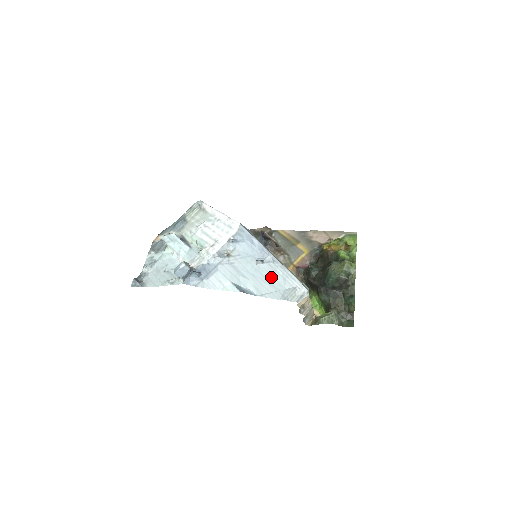
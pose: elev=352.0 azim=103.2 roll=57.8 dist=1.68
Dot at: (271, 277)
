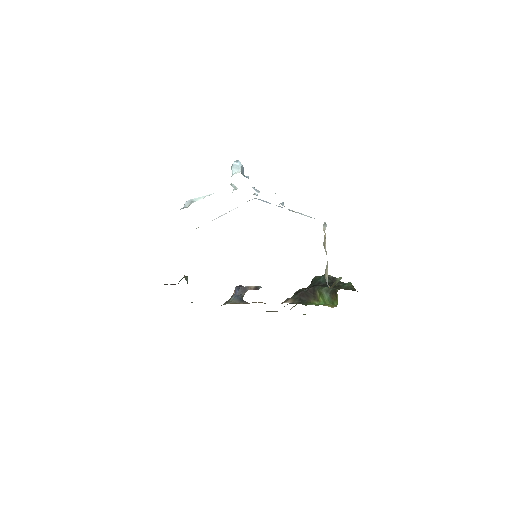
Dot at: occluded
